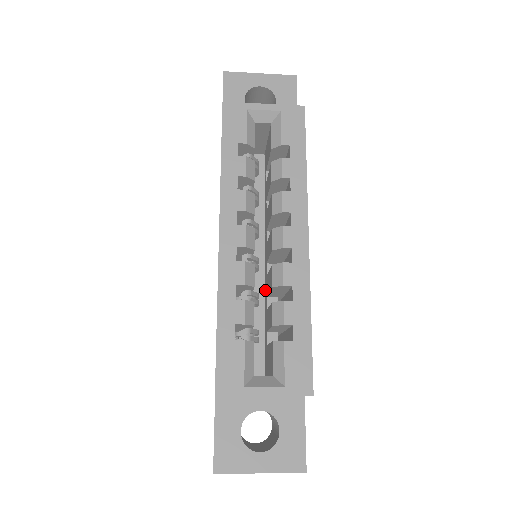
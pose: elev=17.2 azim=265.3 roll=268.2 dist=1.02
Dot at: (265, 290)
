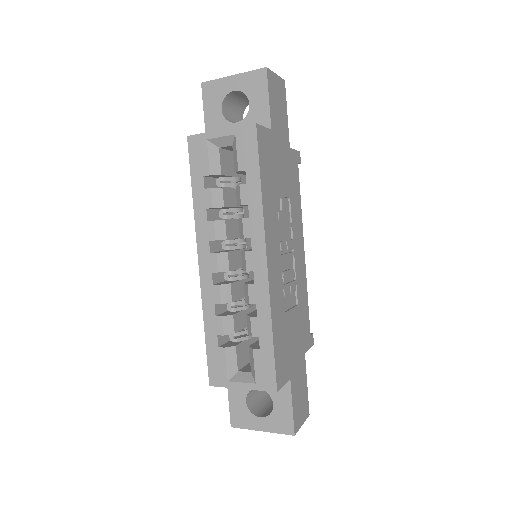
Dot at: occluded
